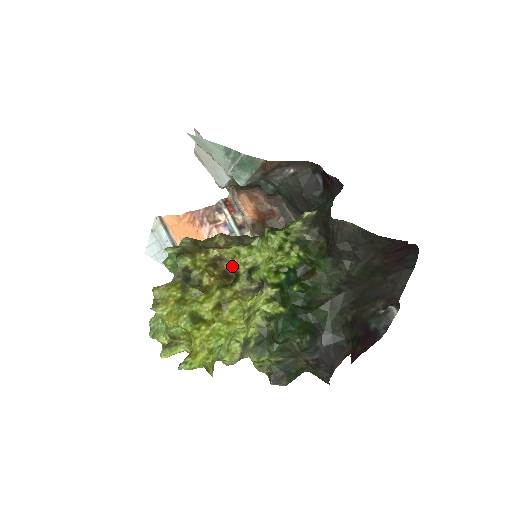
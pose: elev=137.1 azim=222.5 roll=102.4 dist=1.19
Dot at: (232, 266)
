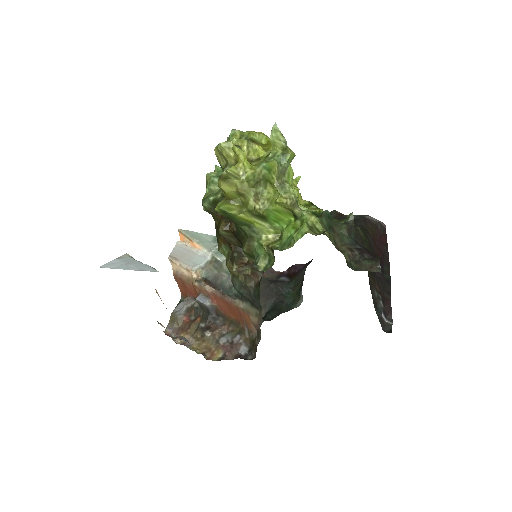
Dot at: occluded
